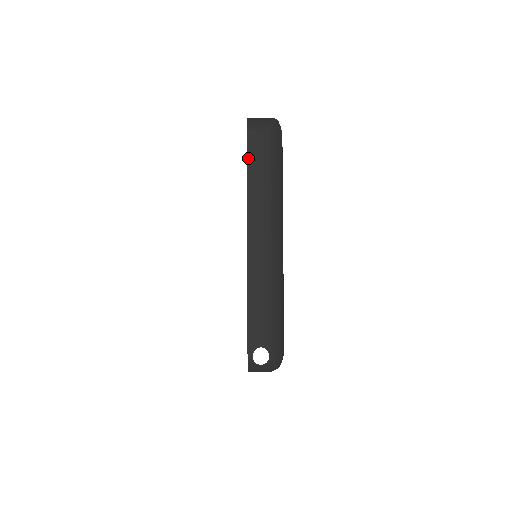
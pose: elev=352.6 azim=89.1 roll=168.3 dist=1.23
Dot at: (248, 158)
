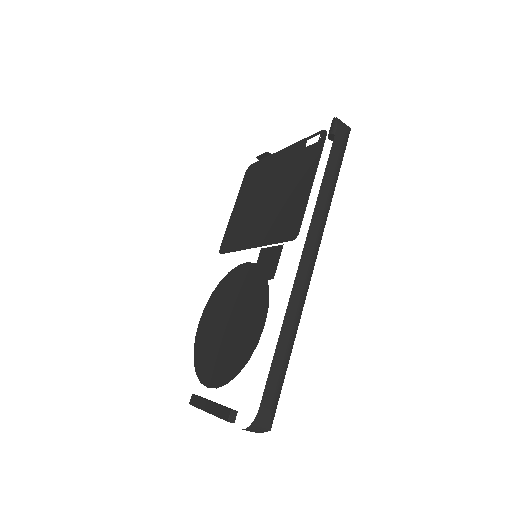
Dot at: occluded
